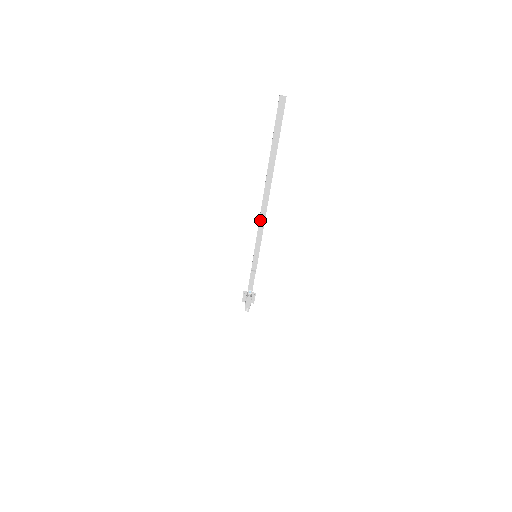
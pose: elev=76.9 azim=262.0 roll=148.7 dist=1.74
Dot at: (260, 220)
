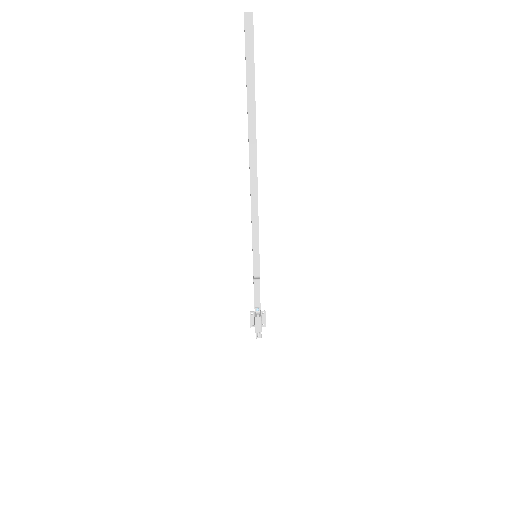
Dot at: (252, 202)
